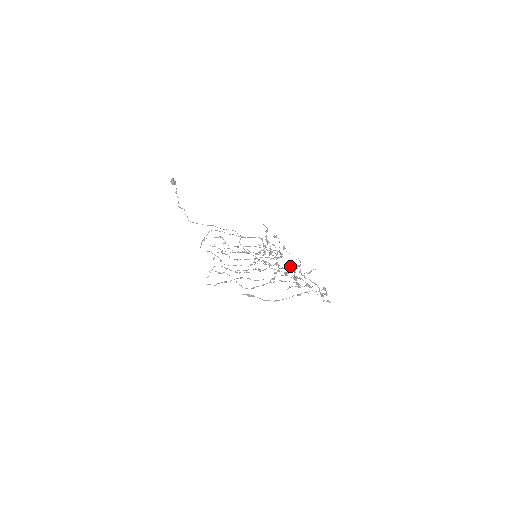
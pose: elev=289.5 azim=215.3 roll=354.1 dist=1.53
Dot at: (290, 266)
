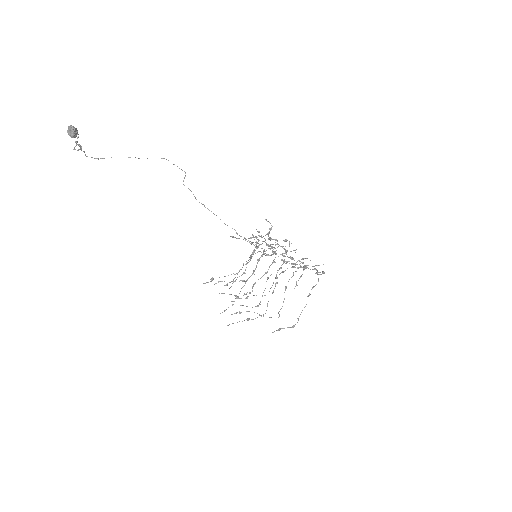
Dot at: (292, 257)
